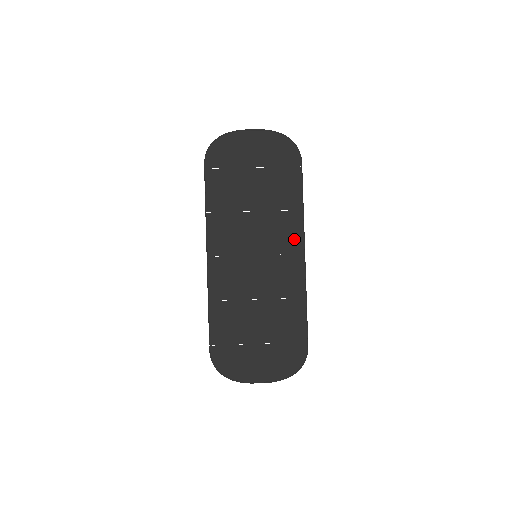
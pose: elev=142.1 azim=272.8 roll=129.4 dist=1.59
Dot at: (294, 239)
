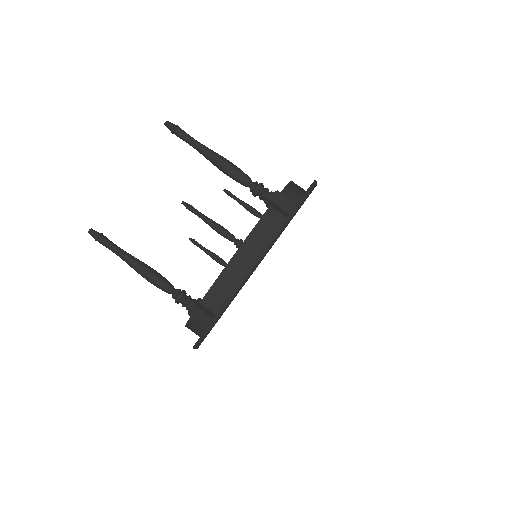
Dot at: occluded
